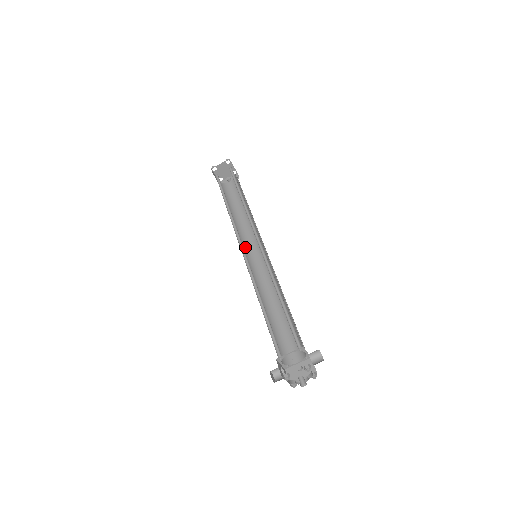
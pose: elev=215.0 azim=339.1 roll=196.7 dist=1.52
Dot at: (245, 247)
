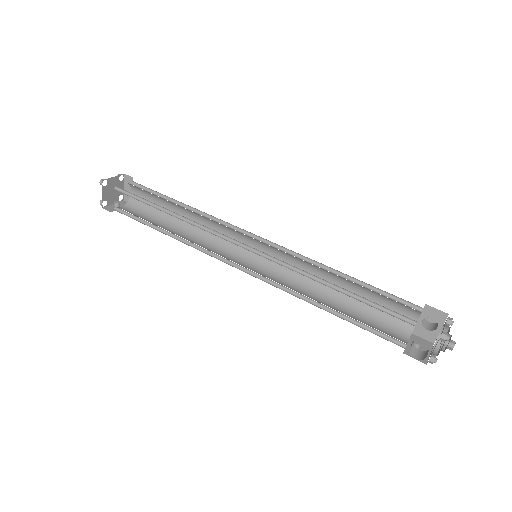
Dot at: (222, 256)
